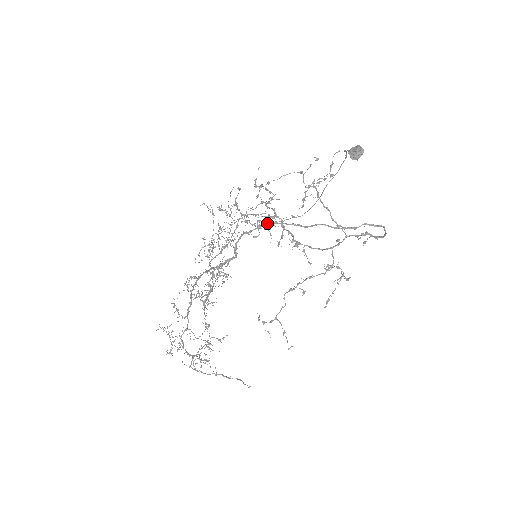
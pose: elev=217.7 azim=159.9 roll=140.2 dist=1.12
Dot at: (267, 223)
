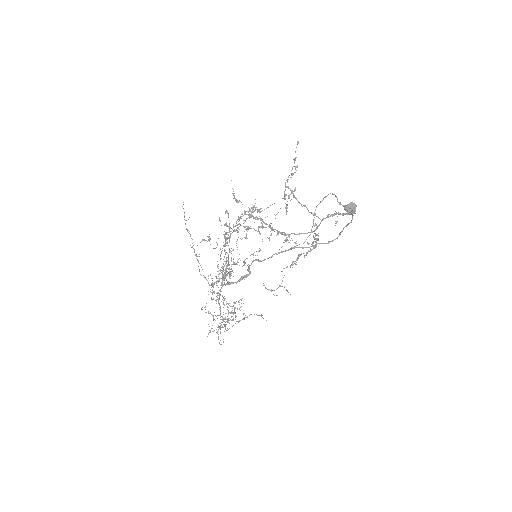
Dot at: (276, 253)
